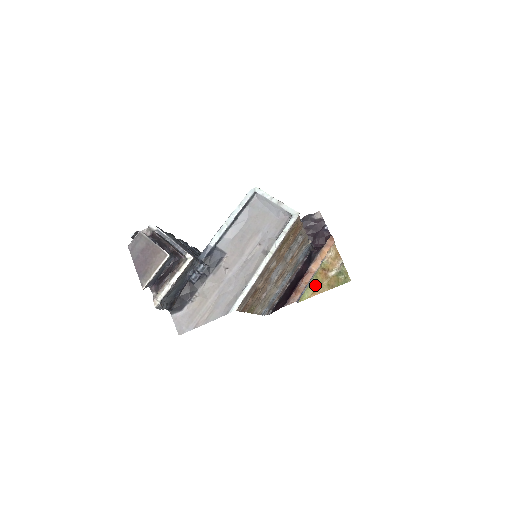
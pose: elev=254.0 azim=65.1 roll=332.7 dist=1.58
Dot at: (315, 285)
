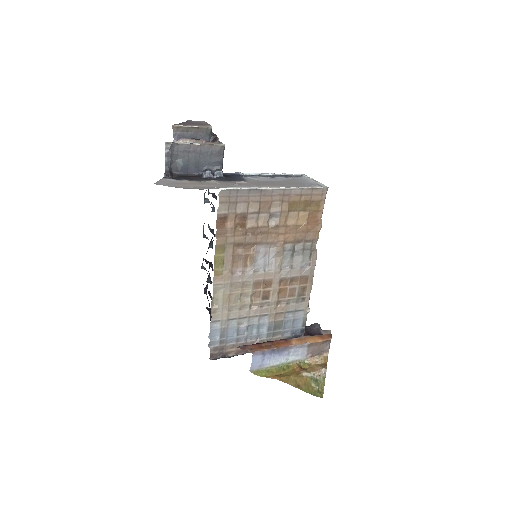
Dot at: (281, 373)
